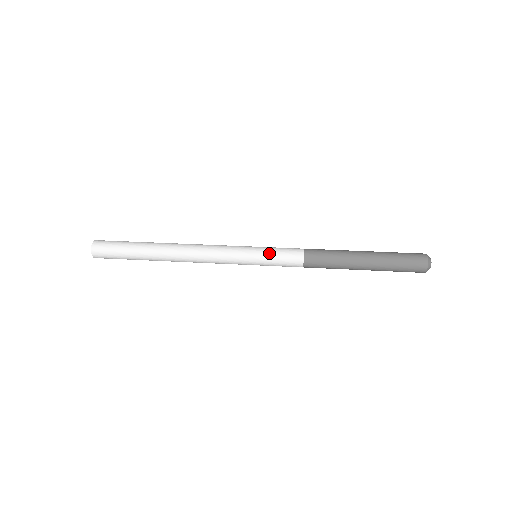
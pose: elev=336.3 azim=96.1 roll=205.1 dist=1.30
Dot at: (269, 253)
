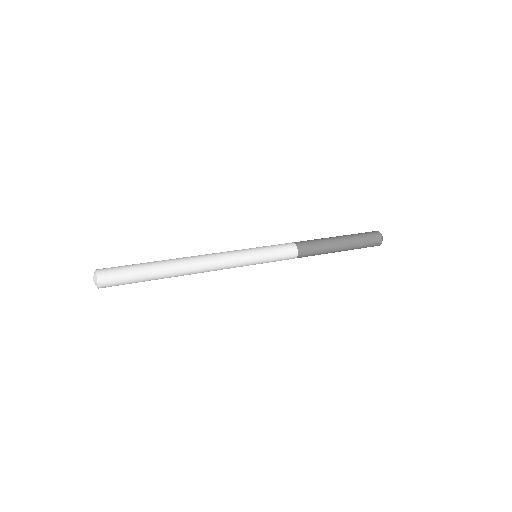
Dot at: (269, 248)
